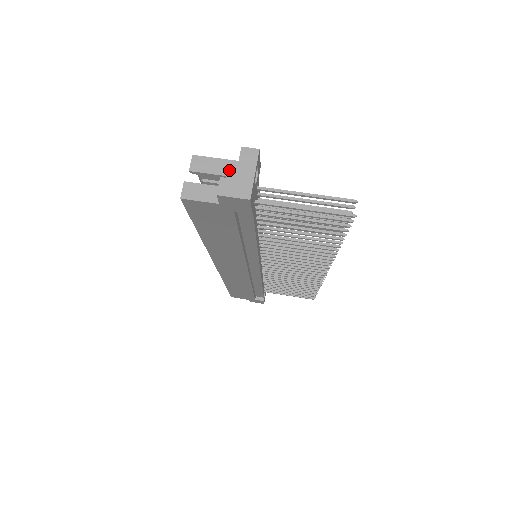
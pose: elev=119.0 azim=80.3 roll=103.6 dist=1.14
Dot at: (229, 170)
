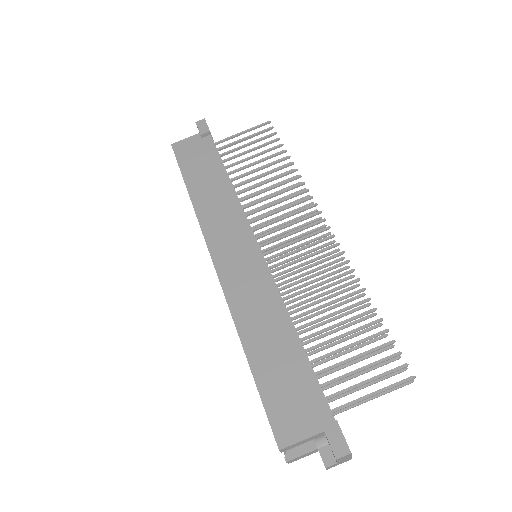
Dot at: (314, 438)
